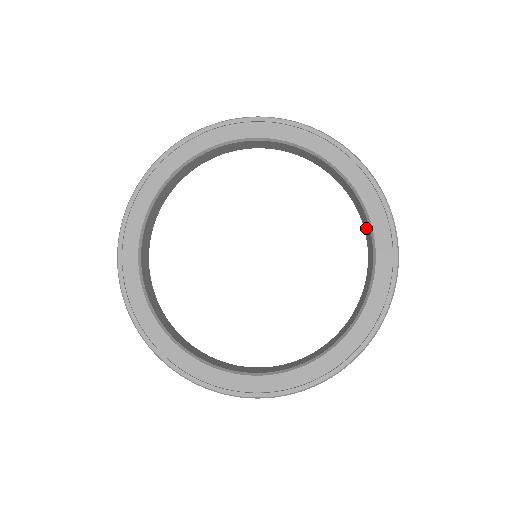
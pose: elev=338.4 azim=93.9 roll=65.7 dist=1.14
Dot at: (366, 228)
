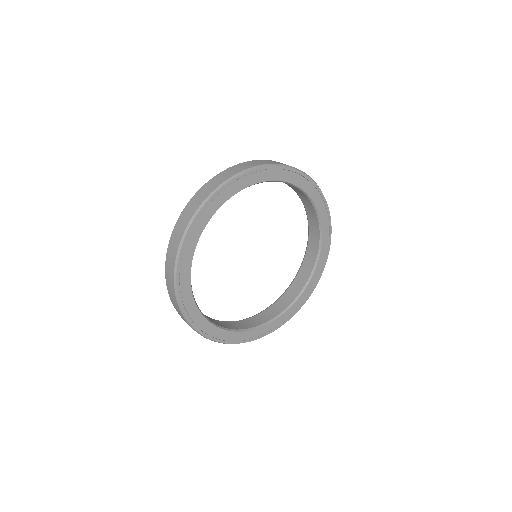
Dot at: (311, 214)
